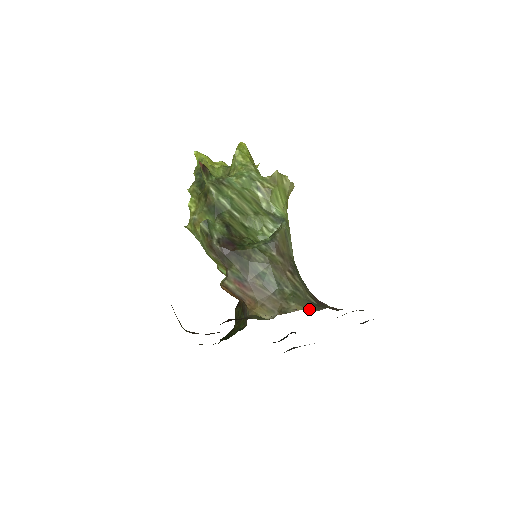
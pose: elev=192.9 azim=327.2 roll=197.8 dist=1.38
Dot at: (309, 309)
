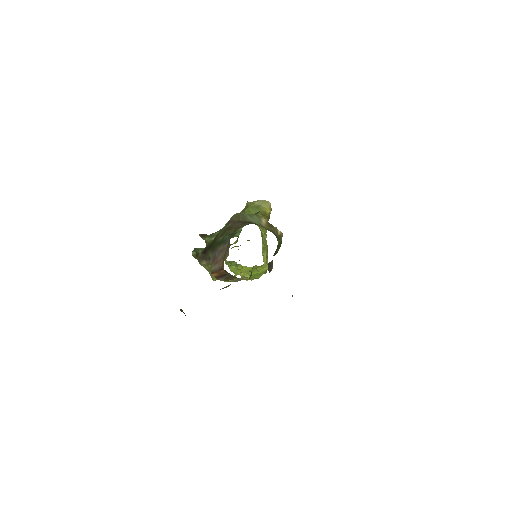
Dot at: occluded
